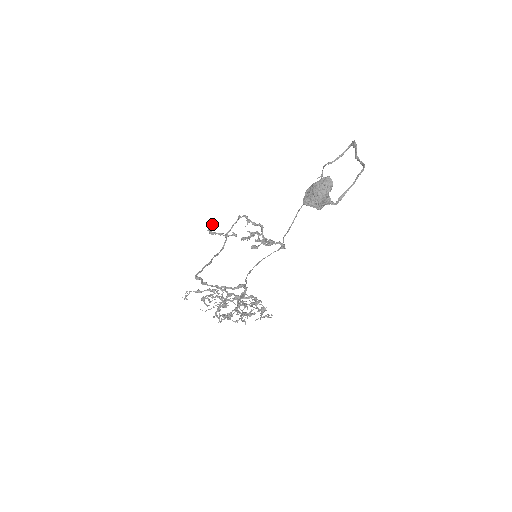
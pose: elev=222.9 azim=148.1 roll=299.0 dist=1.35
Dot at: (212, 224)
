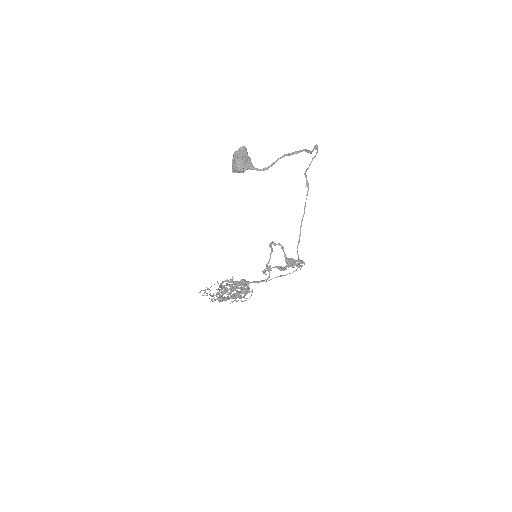
Dot at: occluded
